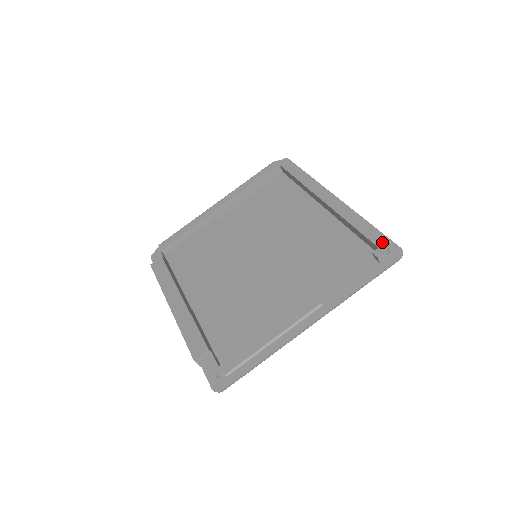
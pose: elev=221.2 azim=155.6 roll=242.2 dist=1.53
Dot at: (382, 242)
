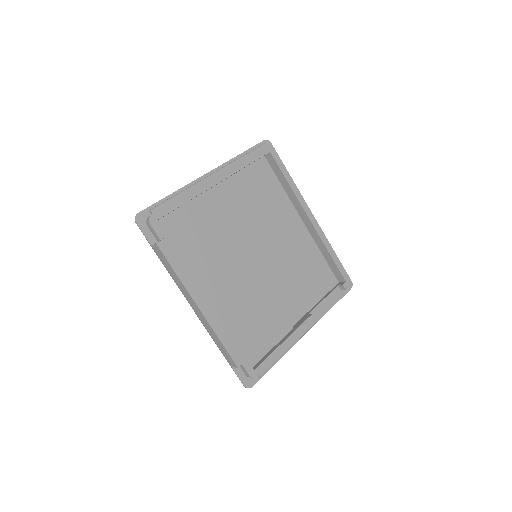
Dot at: (348, 277)
